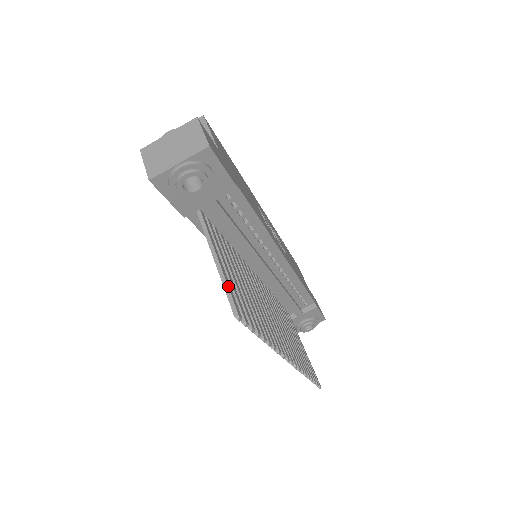
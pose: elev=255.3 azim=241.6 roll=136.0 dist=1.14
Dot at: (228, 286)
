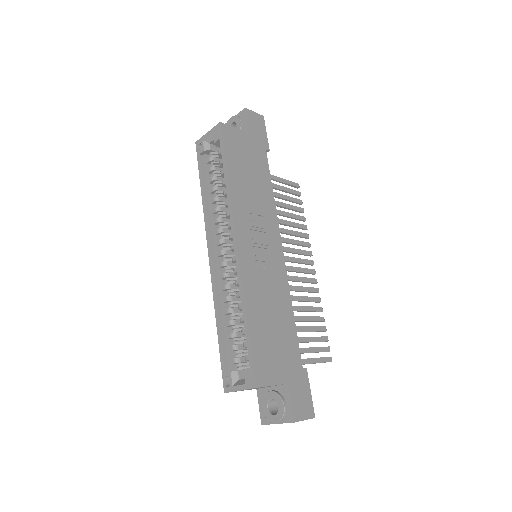
Dot at: (320, 362)
